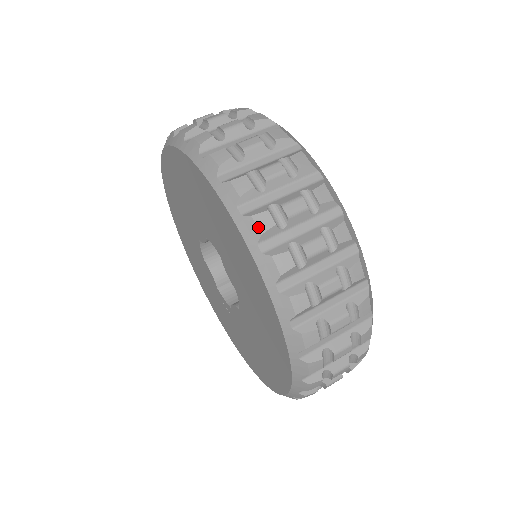
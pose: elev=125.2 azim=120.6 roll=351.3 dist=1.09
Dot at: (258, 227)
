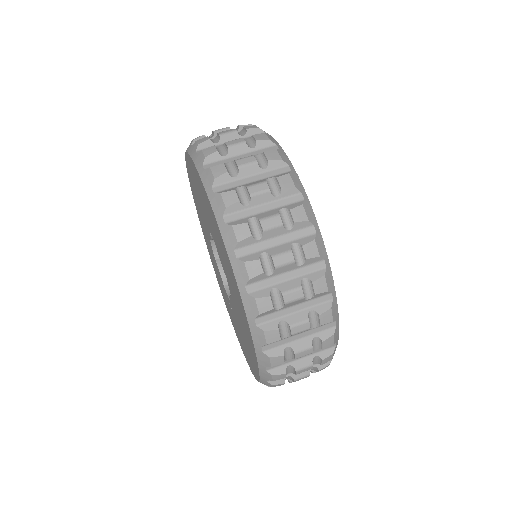
Dot at: (224, 202)
